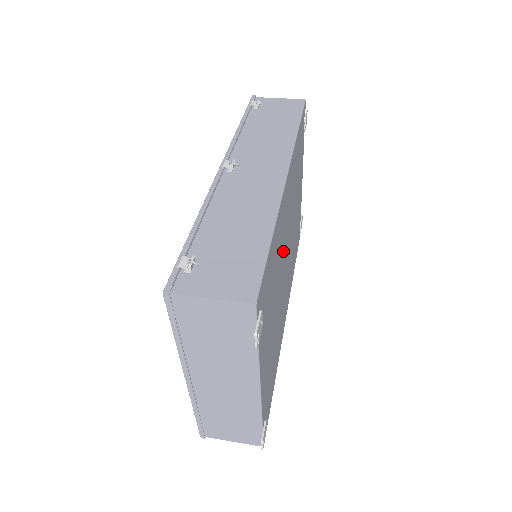
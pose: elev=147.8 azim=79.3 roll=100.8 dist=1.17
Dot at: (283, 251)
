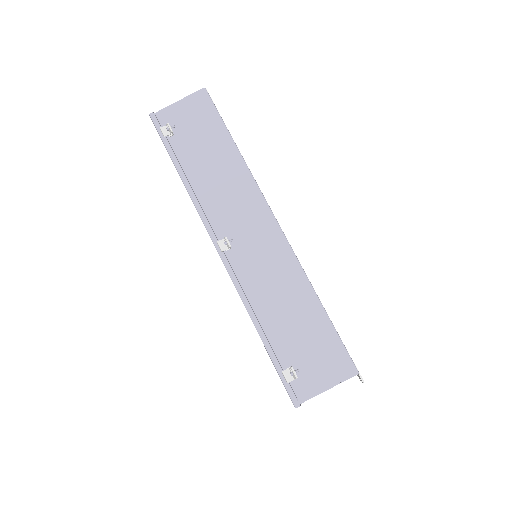
Dot at: occluded
